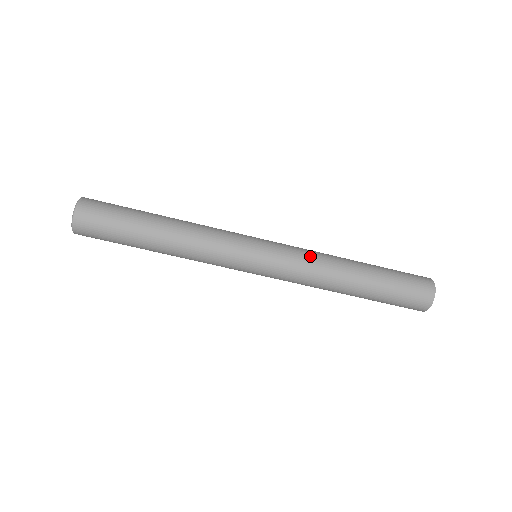
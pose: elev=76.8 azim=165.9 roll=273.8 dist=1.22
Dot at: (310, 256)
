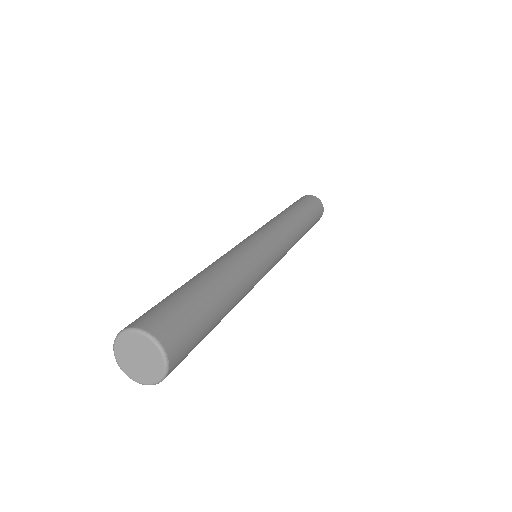
Dot at: (292, 242)
